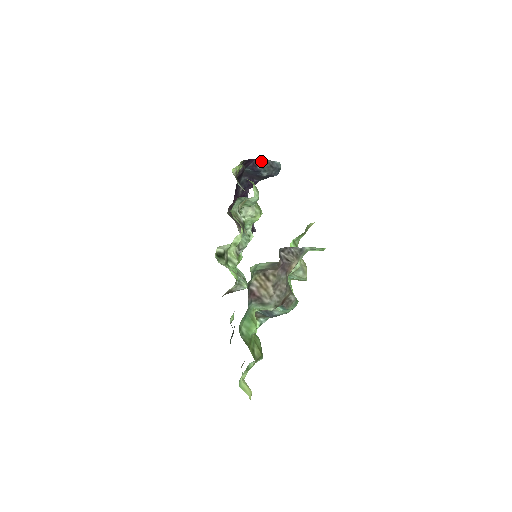
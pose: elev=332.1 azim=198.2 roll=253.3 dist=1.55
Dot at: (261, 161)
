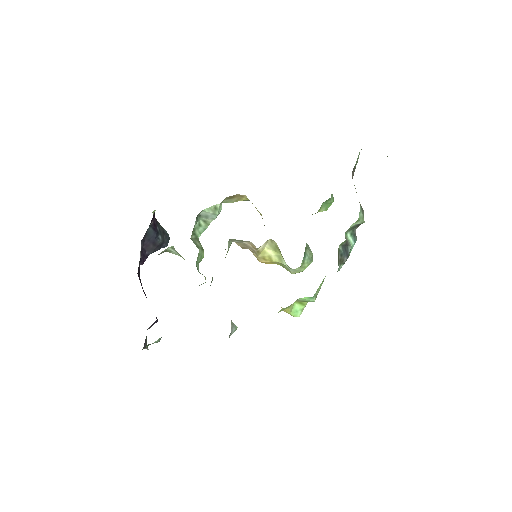
Dot at: (158, 223)
